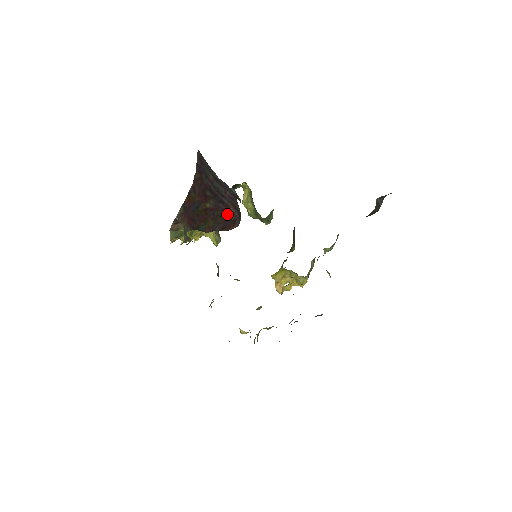
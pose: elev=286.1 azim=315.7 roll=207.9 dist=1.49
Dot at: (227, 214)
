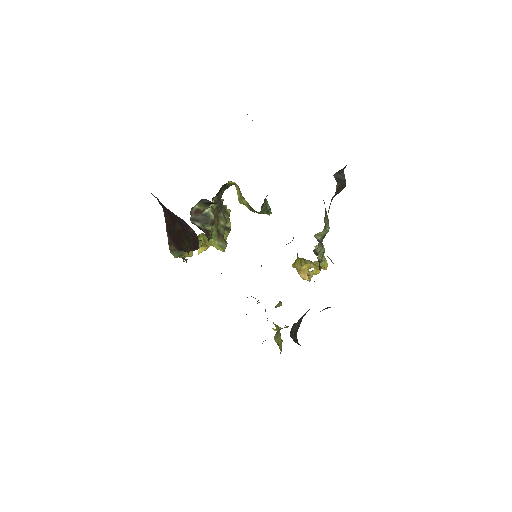
Dot at: (191, 234)
